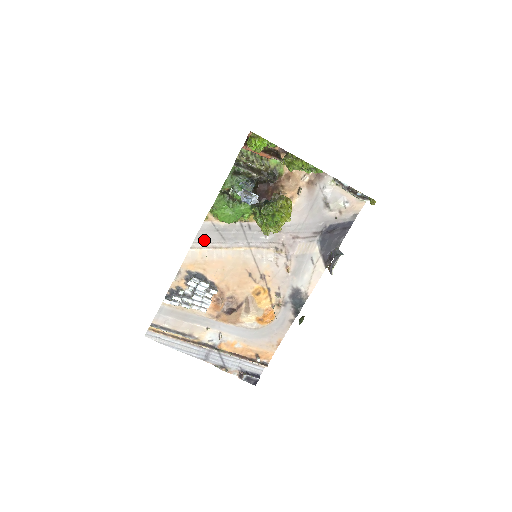
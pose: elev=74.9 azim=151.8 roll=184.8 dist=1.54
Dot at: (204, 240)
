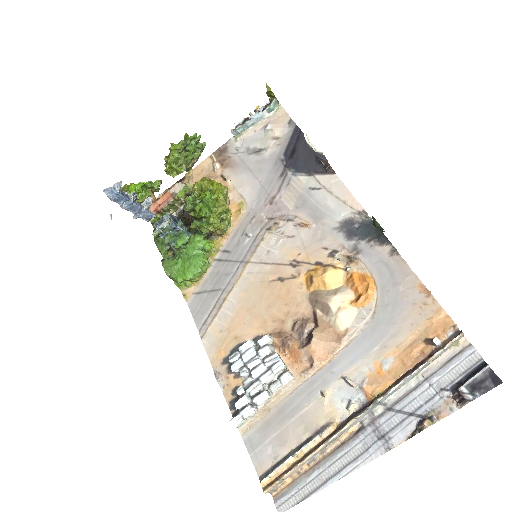
Dot at: (204, 315)
